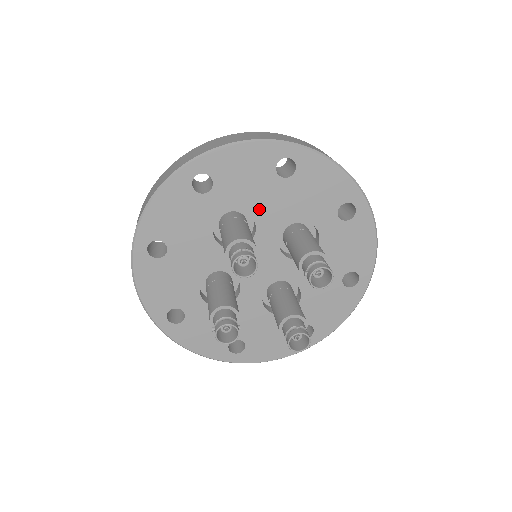
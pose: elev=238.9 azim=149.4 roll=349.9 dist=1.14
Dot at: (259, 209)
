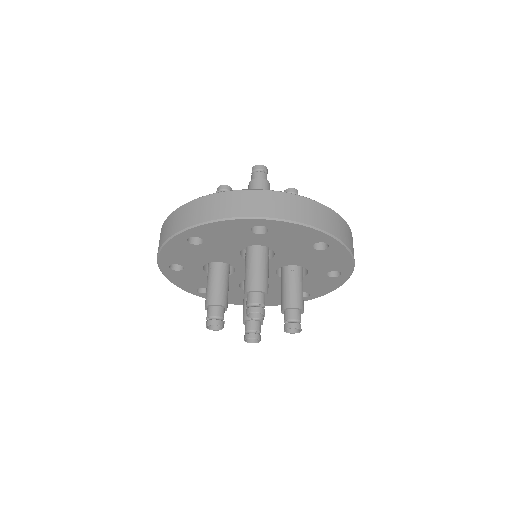
Dot at: (215, 258)
